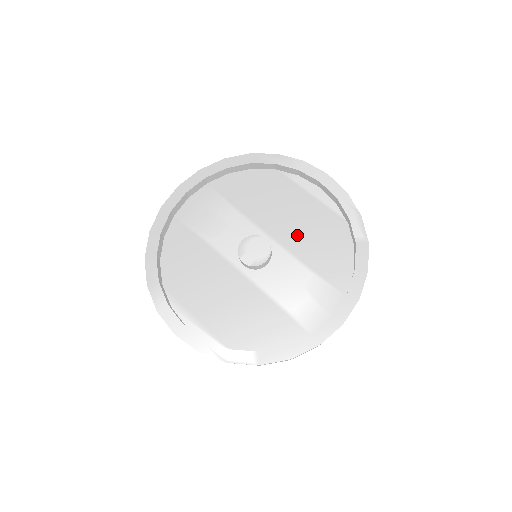
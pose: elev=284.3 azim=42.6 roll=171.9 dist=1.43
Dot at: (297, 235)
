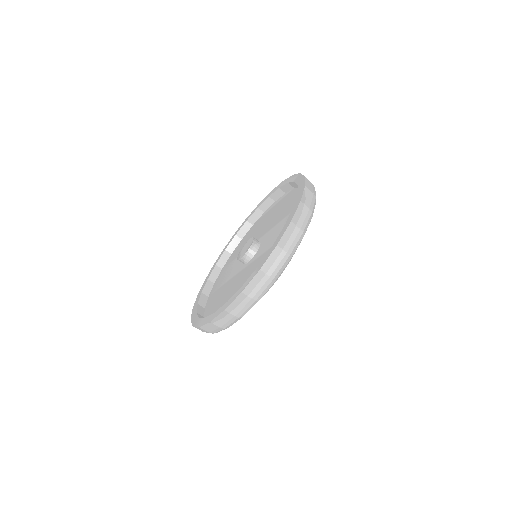
Dot at: (271, 223)
